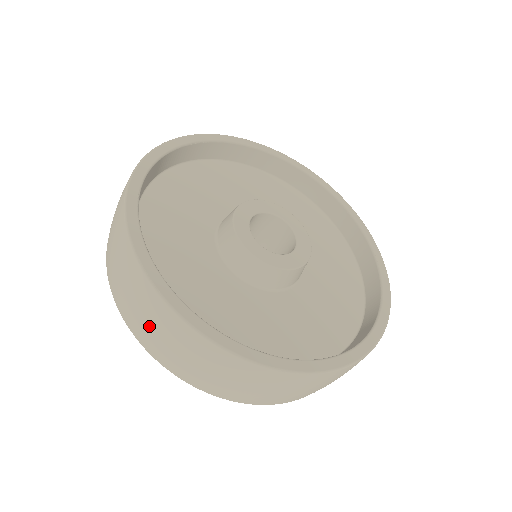
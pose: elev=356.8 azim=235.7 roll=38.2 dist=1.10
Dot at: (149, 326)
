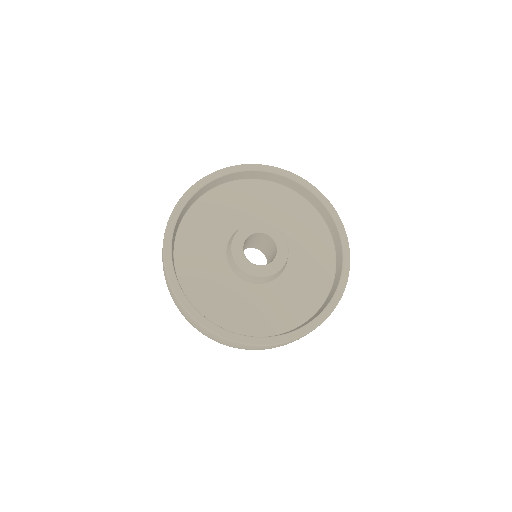
Dot at: occluded
